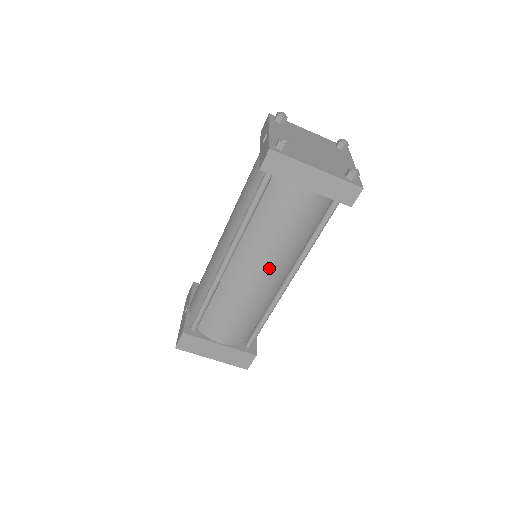
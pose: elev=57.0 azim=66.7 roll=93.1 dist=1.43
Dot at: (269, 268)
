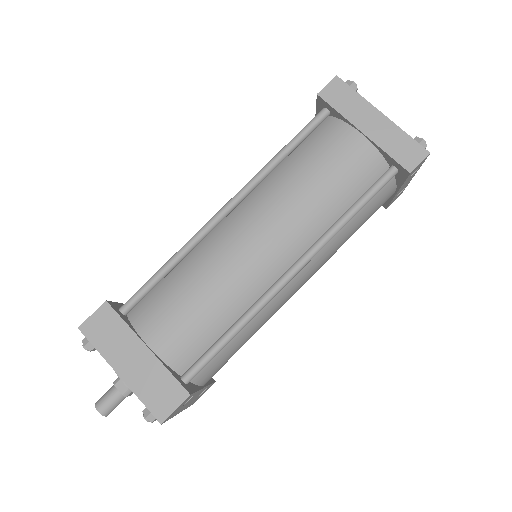
Dot at: (277, 232)
